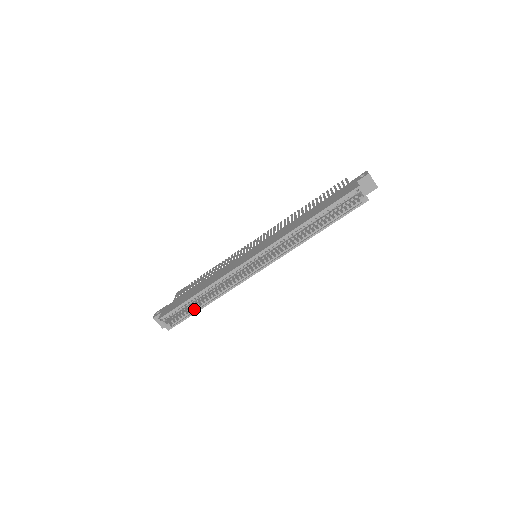
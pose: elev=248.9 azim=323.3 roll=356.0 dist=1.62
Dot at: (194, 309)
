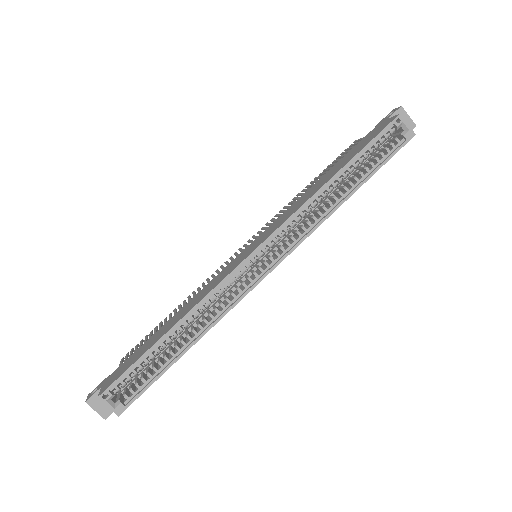
Dot at: (164, 363)
